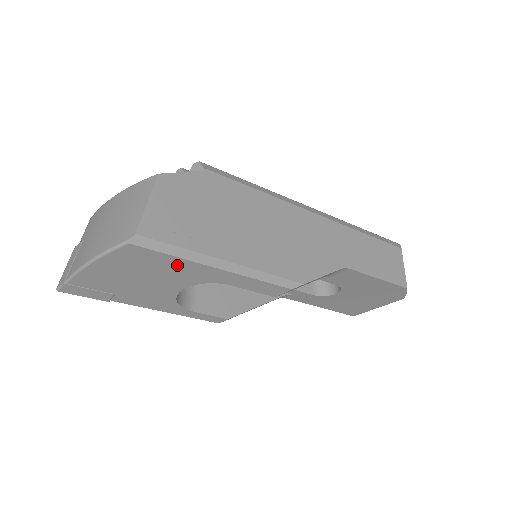
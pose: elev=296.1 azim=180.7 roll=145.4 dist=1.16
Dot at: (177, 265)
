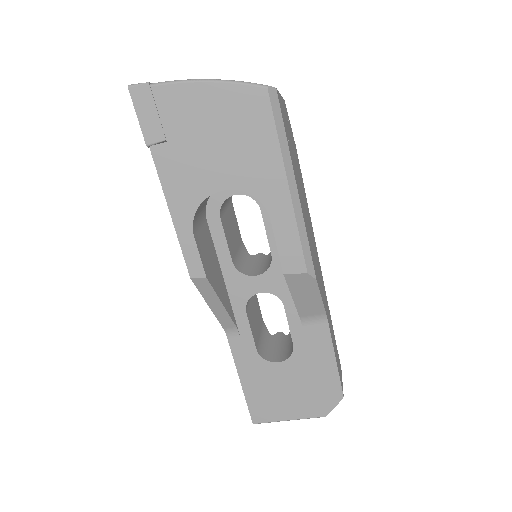
Dot at: (265, 150)
